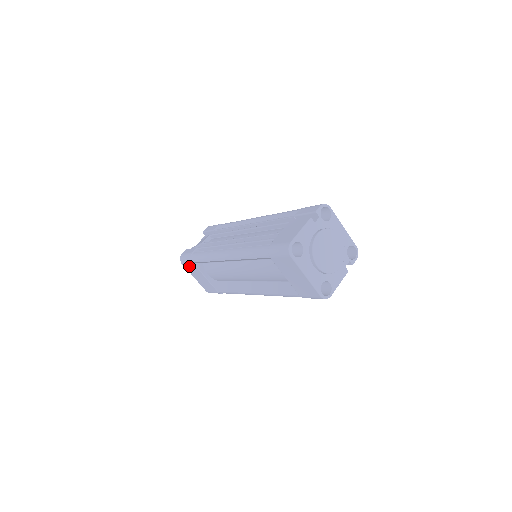
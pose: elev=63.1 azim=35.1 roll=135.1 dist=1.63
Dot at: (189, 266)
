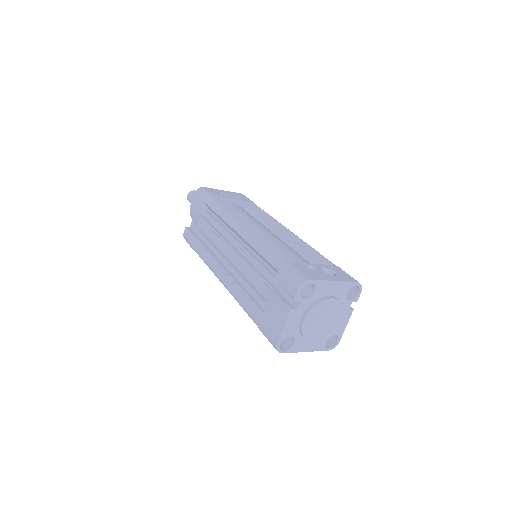
Dot at: occluded
